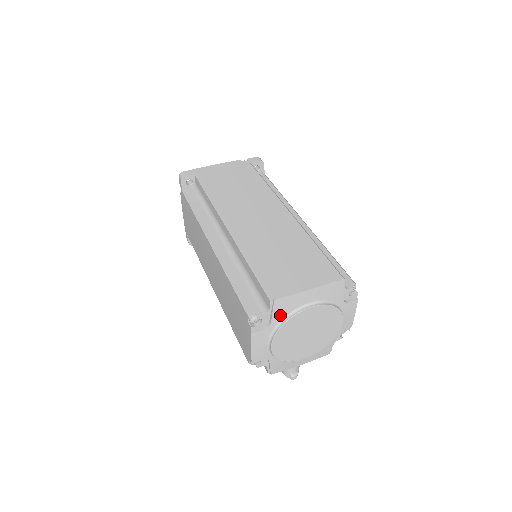
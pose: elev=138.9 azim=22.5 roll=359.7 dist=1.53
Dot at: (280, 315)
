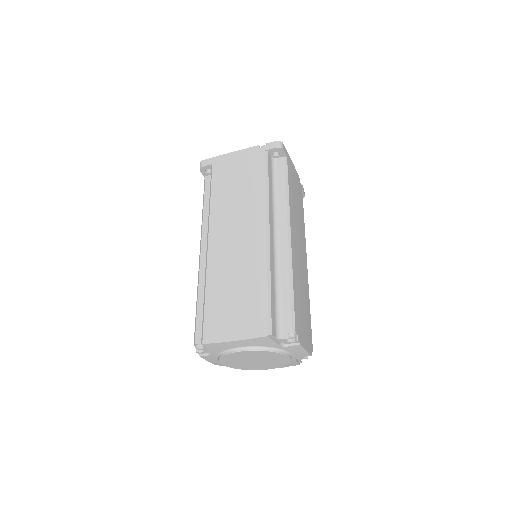
Dot at: (216, 351)
